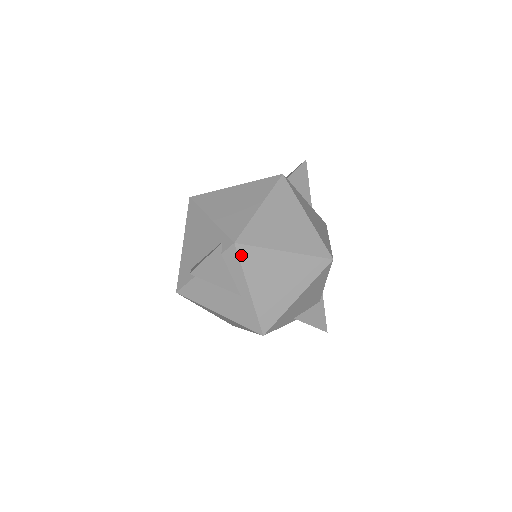
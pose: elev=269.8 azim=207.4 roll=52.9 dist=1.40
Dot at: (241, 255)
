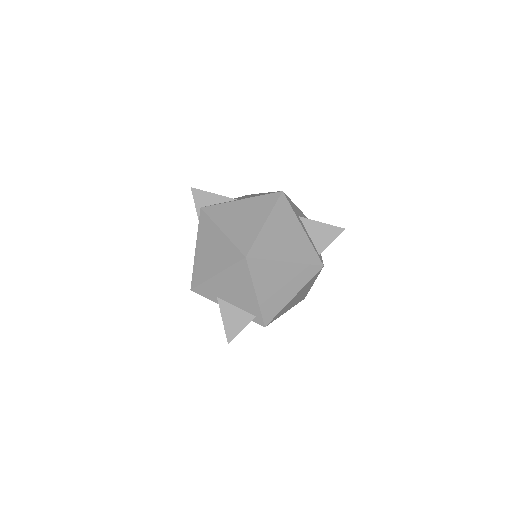
Dot at: occluded
